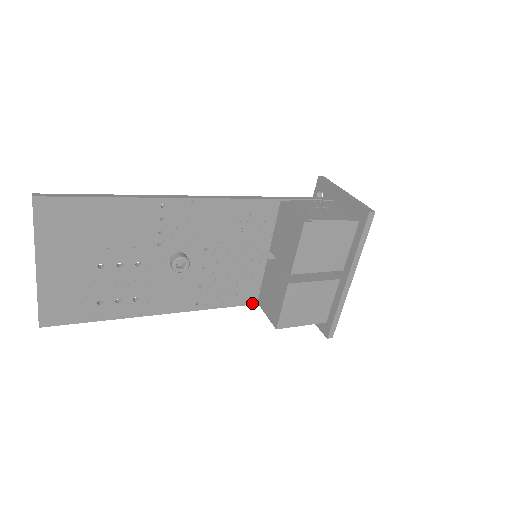
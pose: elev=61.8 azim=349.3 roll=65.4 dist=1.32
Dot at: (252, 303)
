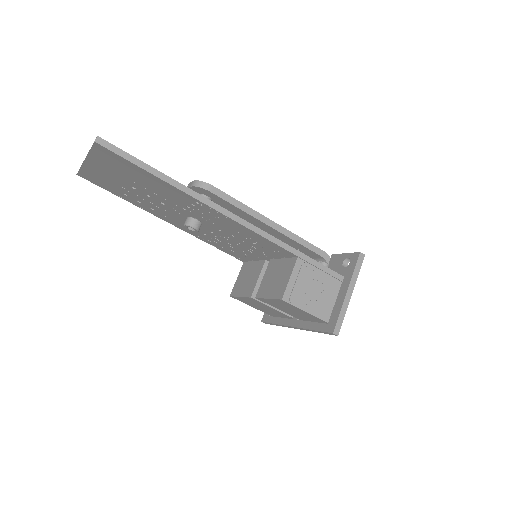
Dot at: (240, 259)
